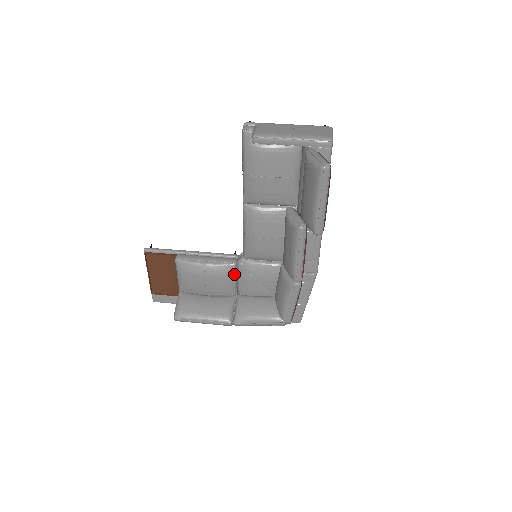
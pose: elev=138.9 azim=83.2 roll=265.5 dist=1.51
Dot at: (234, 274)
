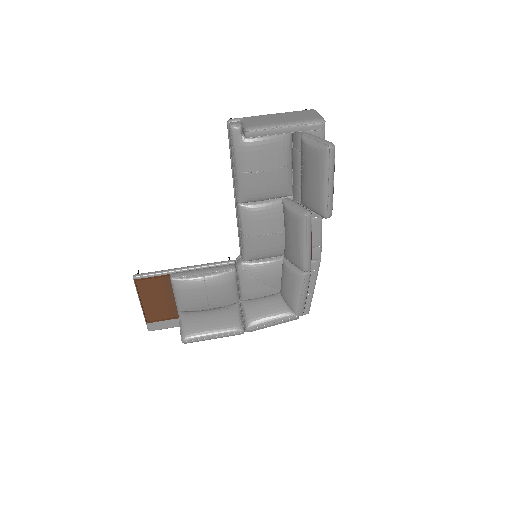
Dot at: (235, 280)
